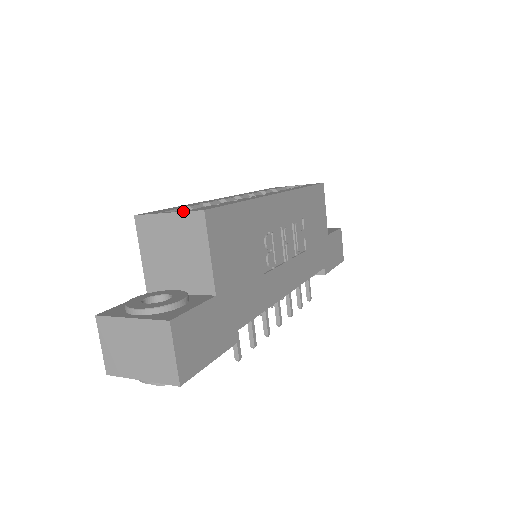
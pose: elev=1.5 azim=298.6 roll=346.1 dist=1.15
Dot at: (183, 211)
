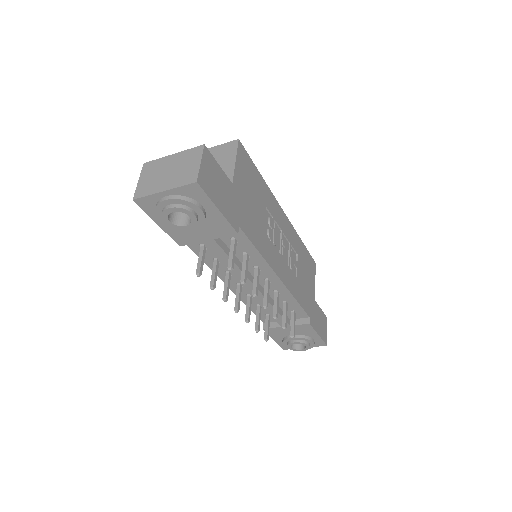
Dot at: (223, 144)
